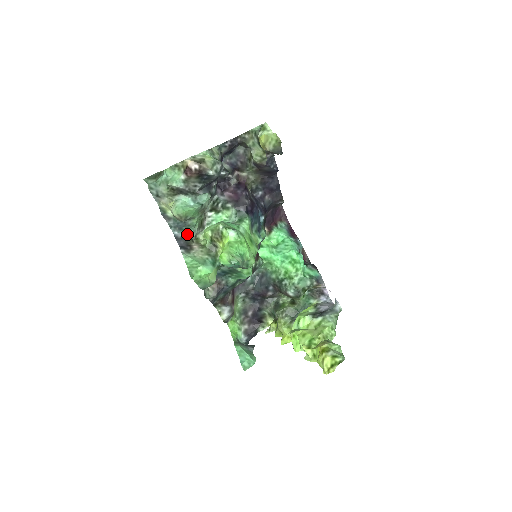
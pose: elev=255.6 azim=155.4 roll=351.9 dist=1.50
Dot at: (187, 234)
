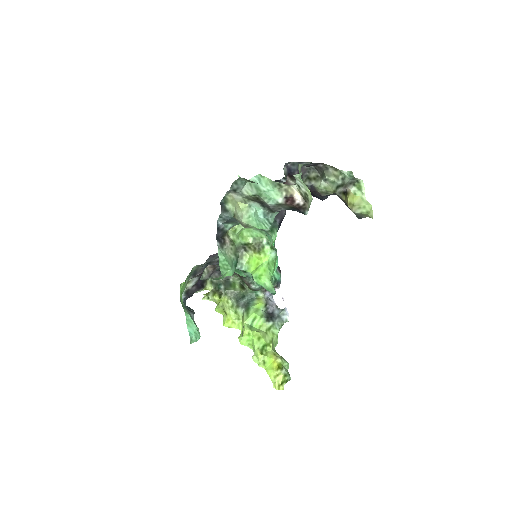
Dot at: (227, 227)
